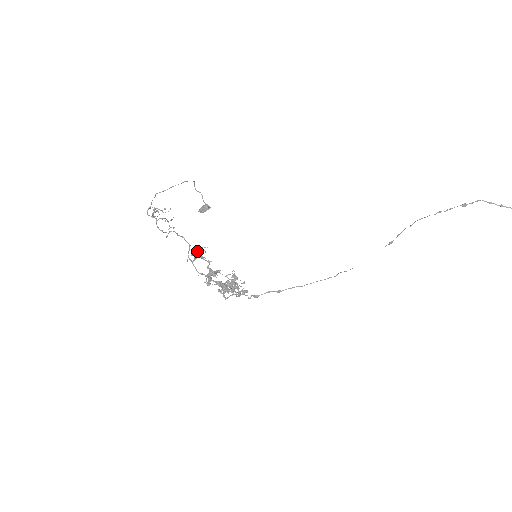
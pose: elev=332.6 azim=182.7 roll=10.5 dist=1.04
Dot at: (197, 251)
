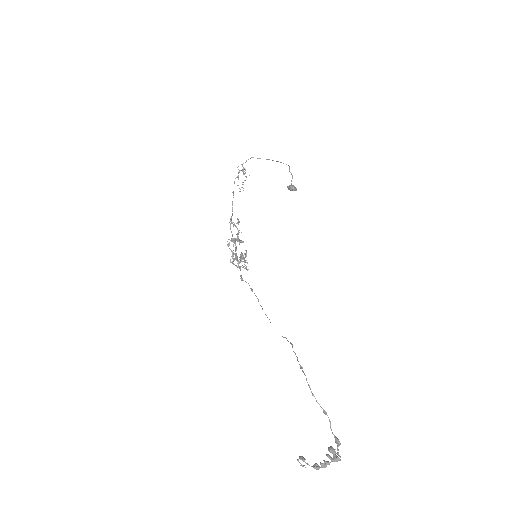
Dot at: (238, 219)
